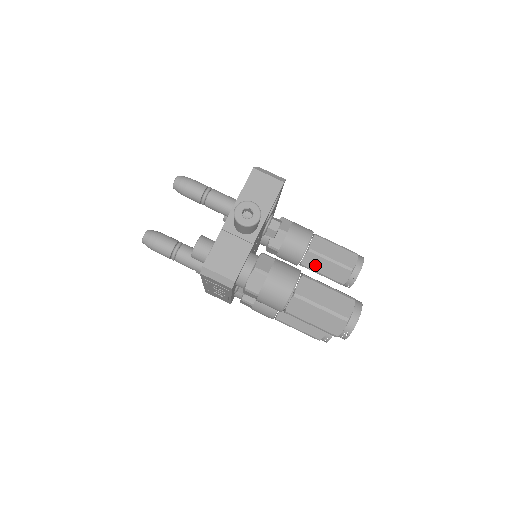
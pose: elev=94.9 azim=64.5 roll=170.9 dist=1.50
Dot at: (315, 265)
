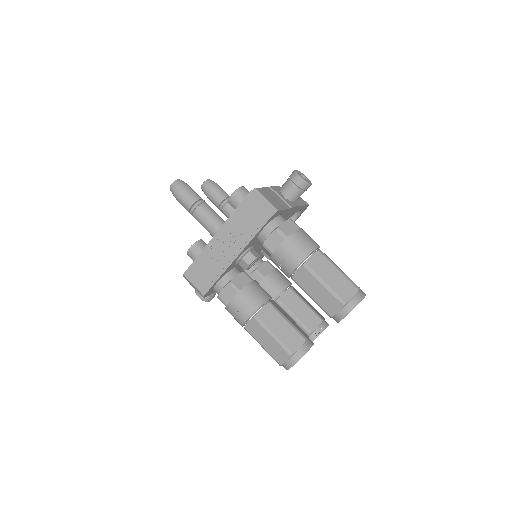
Dot at: (291, 304)
